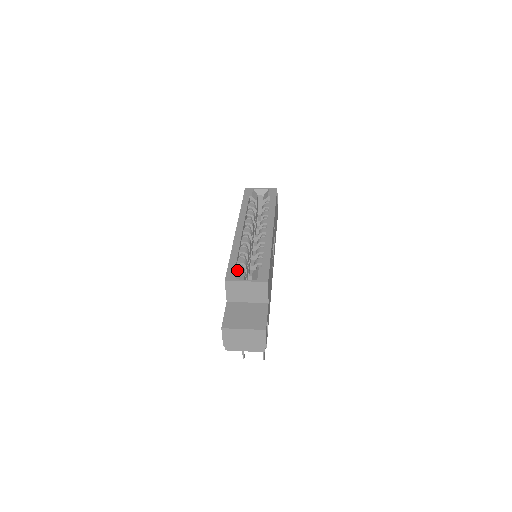
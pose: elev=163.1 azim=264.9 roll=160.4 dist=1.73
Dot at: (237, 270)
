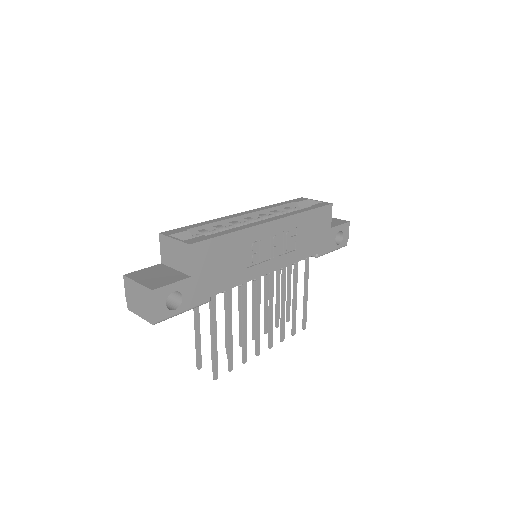
Dot at: (182, 231)
